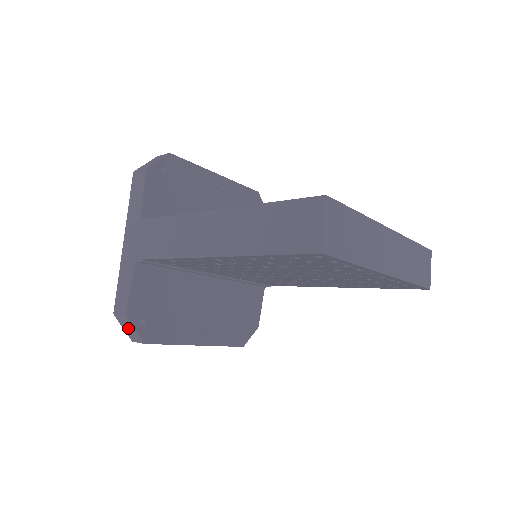
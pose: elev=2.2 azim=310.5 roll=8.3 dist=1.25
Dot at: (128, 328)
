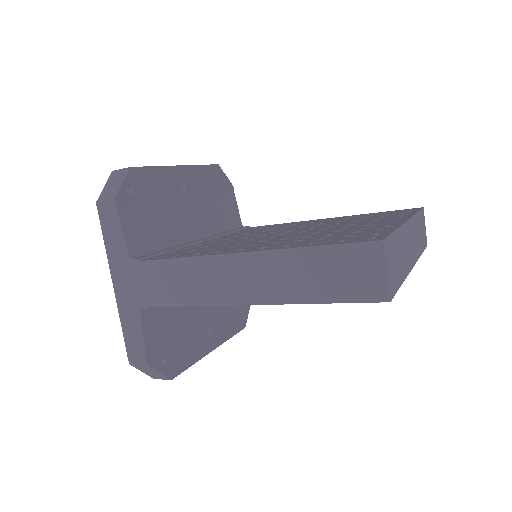
Dot at: (149, 372)
